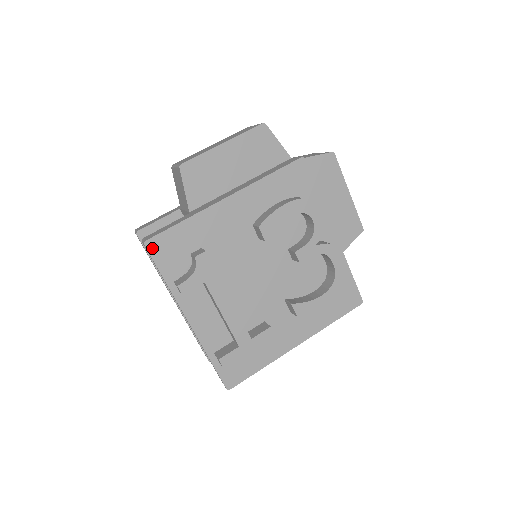
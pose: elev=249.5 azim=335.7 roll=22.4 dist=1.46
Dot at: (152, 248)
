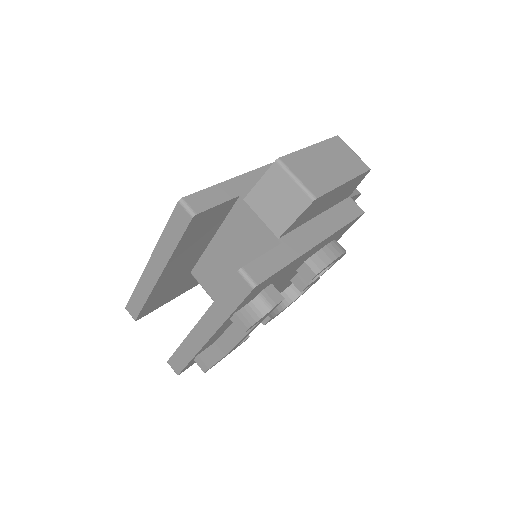
Dot at: (254, 290)
